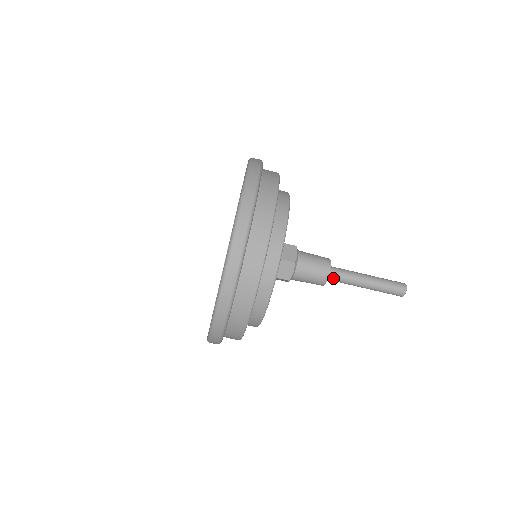
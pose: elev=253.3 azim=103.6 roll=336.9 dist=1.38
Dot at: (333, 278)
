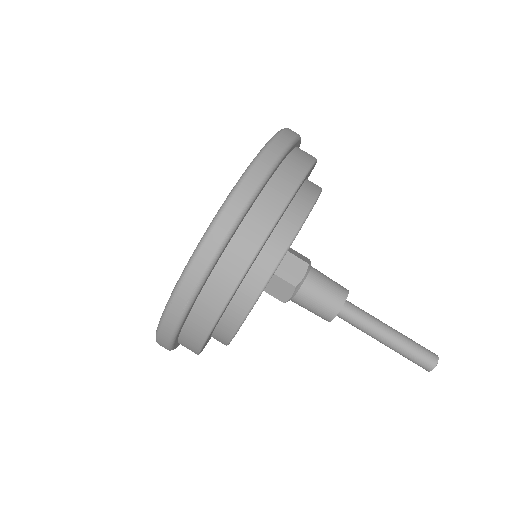
Dot at: (343, 318)
